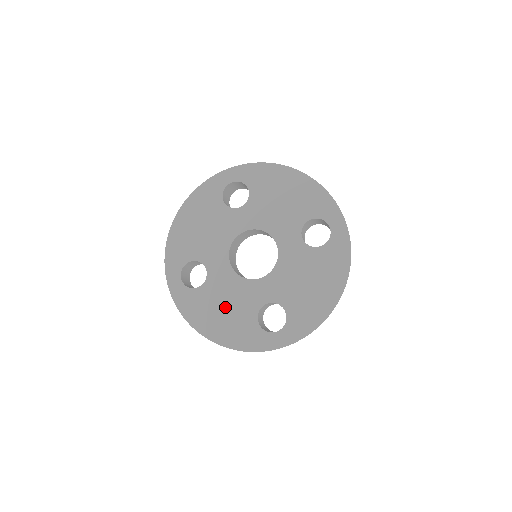
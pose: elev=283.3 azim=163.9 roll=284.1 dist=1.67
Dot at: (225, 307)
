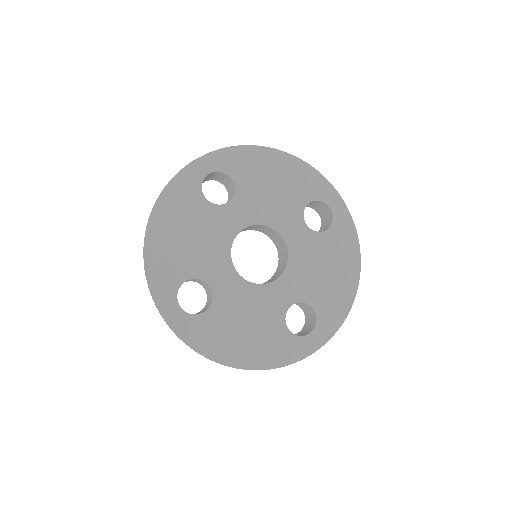
Dot at: (246, 324)
